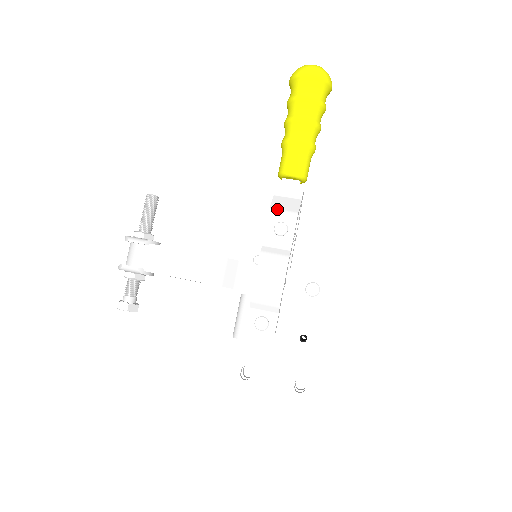
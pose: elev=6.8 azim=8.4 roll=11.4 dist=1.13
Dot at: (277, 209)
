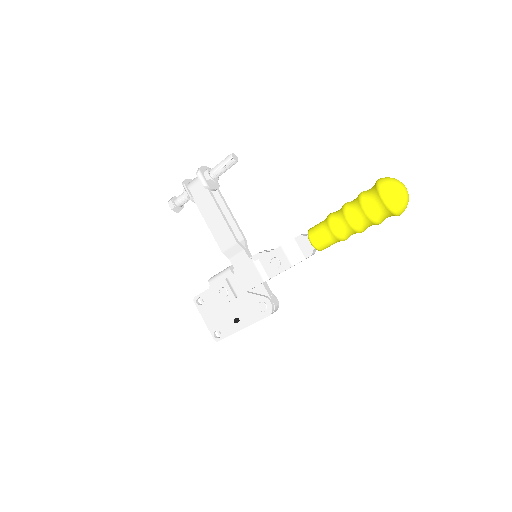
Dot at: (284, 251)
